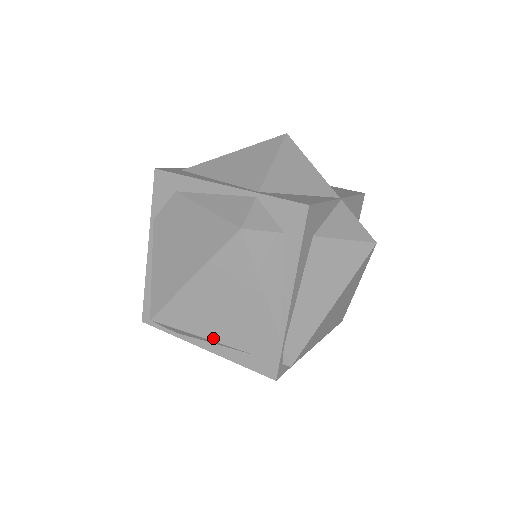
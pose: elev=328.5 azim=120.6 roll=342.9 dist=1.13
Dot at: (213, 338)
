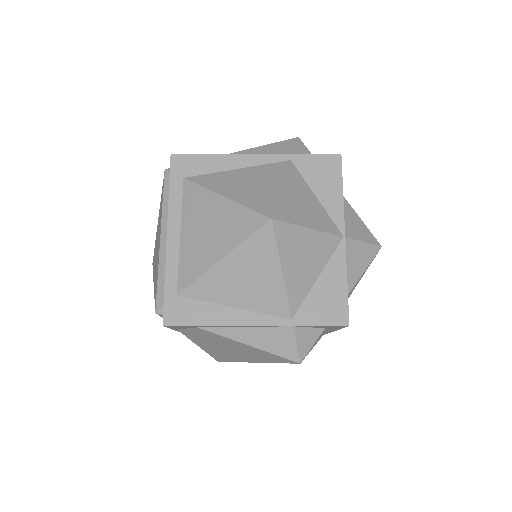
Dot at: occluded
